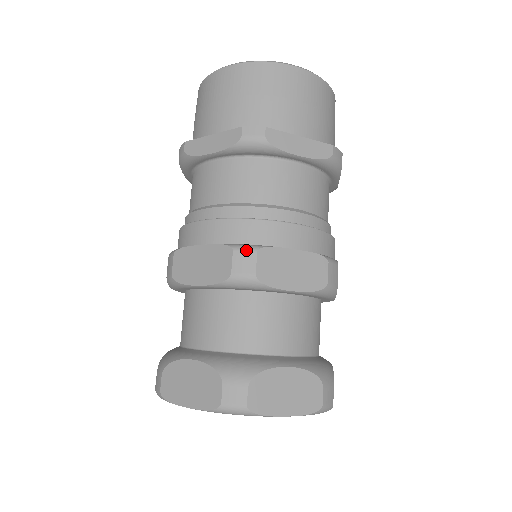
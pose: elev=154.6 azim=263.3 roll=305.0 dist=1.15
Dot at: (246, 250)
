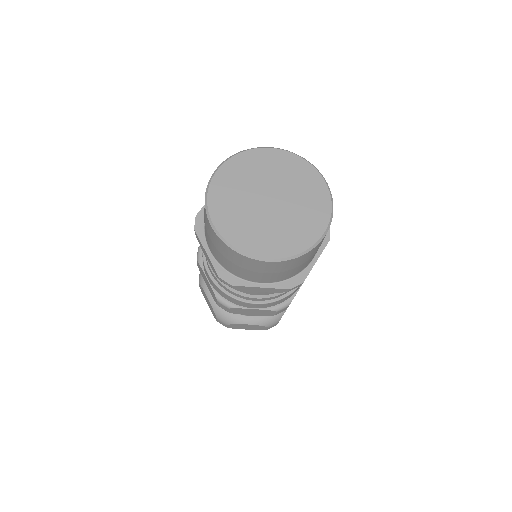
Dot at: occluded
